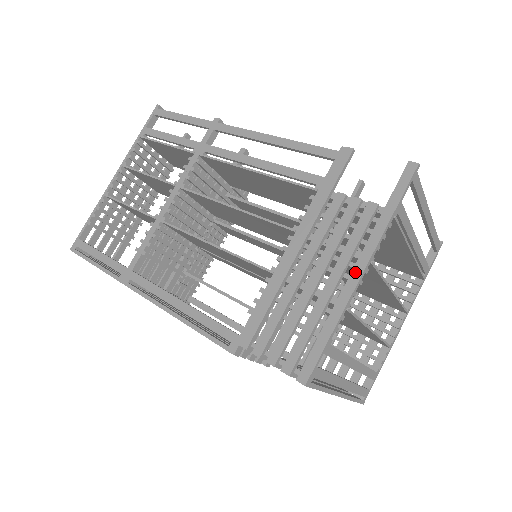
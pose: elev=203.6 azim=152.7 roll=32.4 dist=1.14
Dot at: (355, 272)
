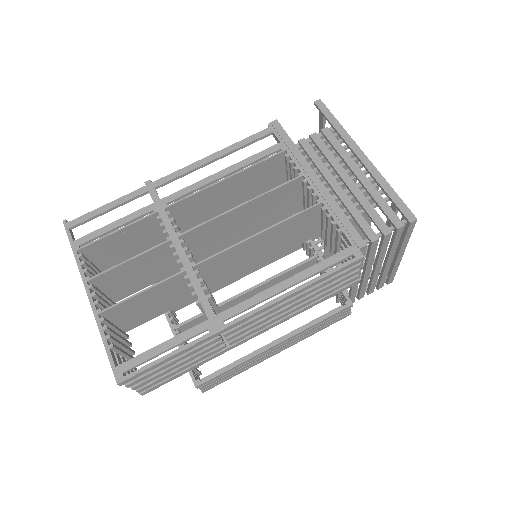
Dot at: (362, 158)
